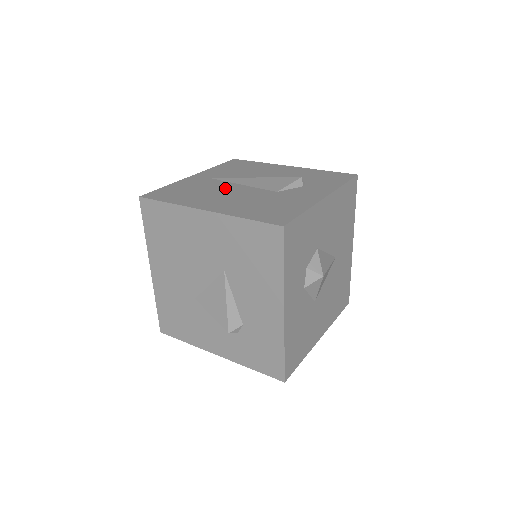
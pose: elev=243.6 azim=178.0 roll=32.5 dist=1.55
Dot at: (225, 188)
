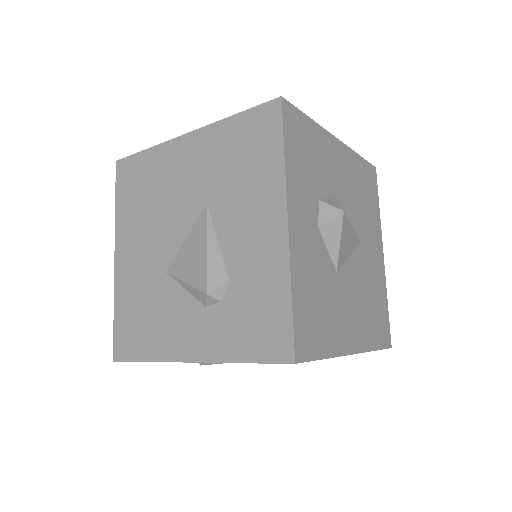
Dot at: occluded
